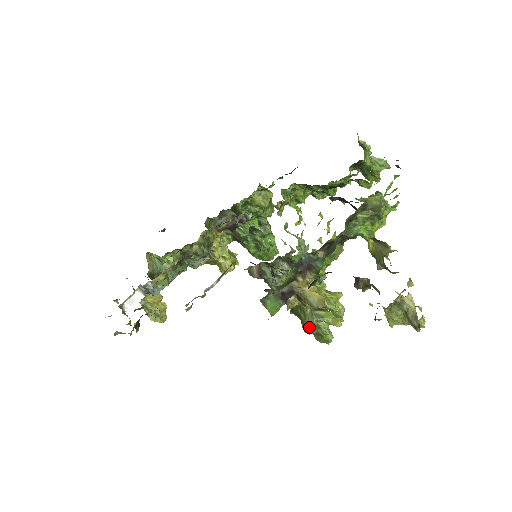
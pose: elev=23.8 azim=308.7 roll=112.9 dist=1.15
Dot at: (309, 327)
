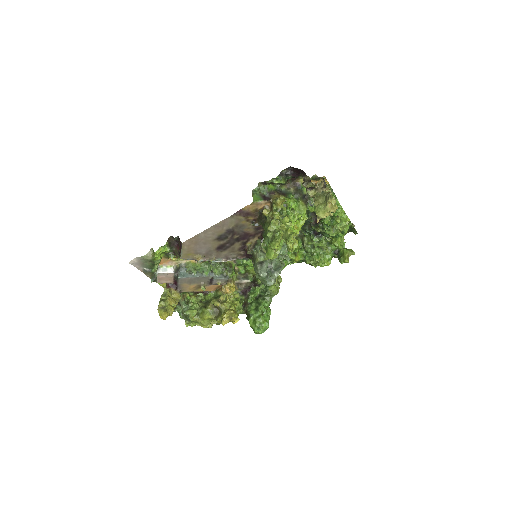
Dot at: (269, 231)
